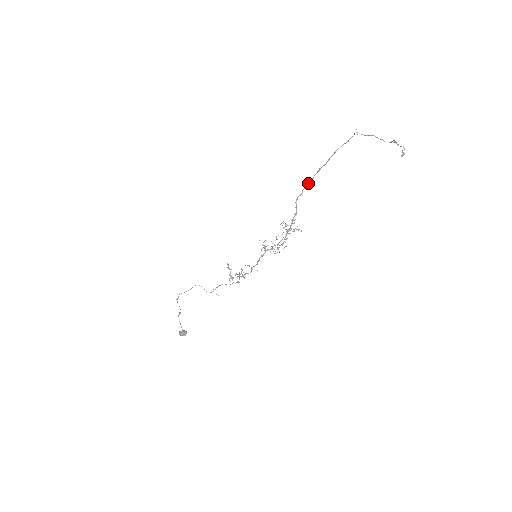
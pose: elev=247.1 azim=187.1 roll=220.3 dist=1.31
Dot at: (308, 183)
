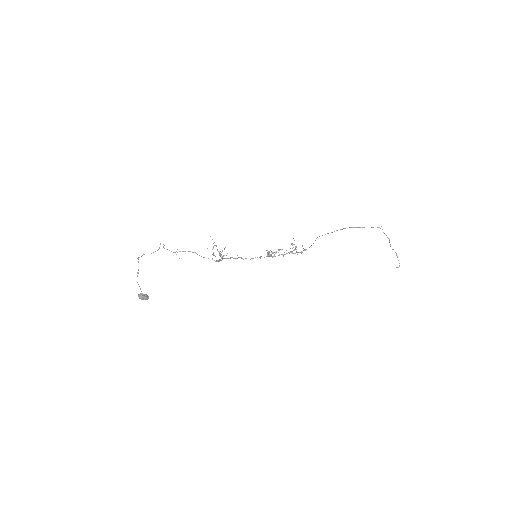
Dot at: (332, 232)
